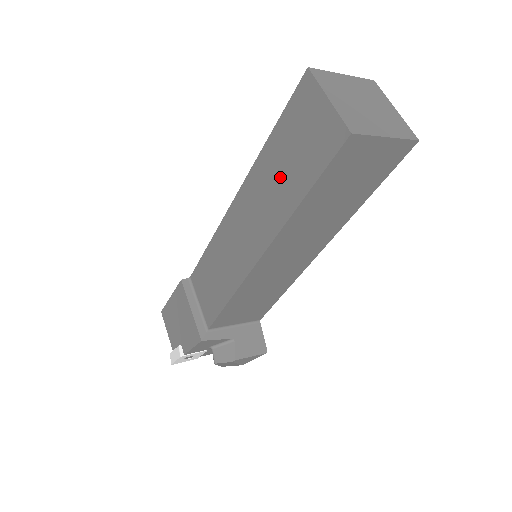
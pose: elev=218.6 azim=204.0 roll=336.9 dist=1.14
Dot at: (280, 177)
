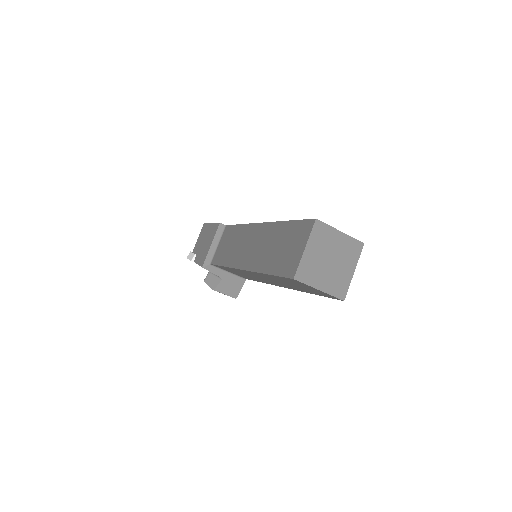
Dot at: (273, 248)
